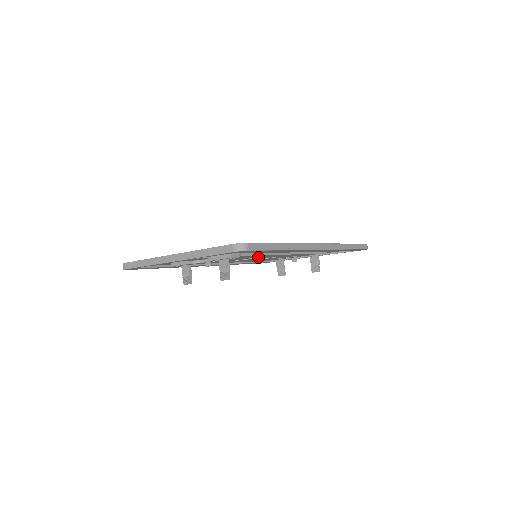
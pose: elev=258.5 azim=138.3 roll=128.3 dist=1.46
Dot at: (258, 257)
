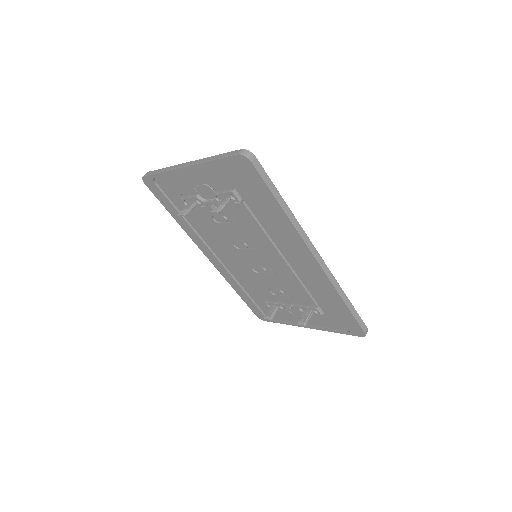
Dot at: (257, 248)
